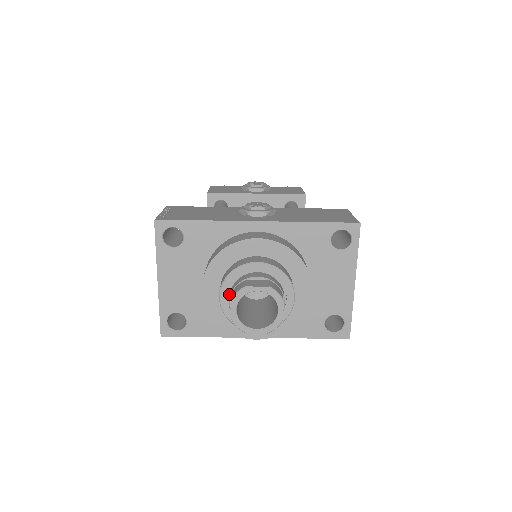
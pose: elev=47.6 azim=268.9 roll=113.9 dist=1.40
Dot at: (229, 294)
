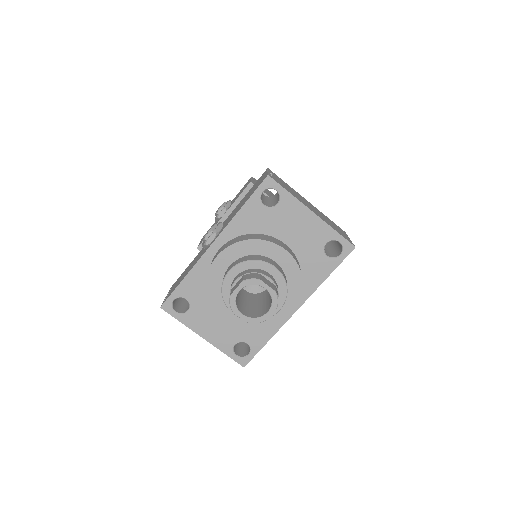
Dot at: occluded
